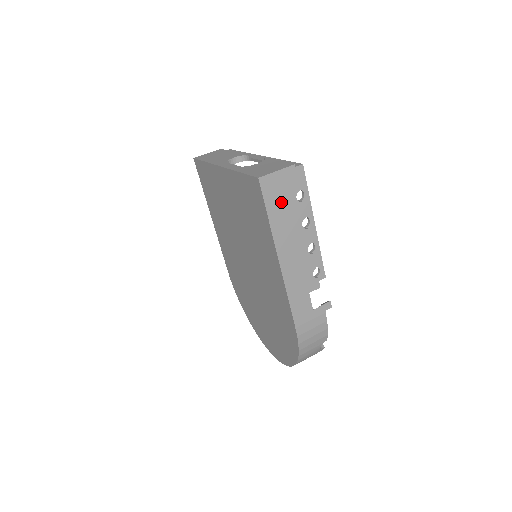
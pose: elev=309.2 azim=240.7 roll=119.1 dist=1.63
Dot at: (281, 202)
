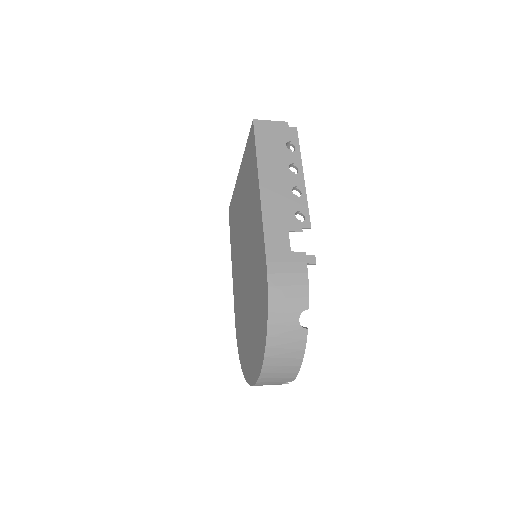
Dot at: (271, 143)
